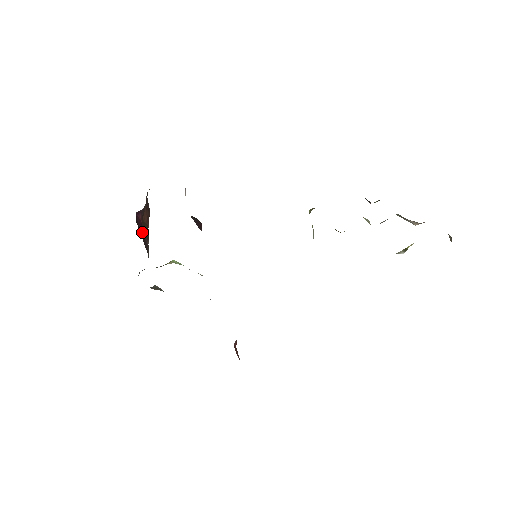
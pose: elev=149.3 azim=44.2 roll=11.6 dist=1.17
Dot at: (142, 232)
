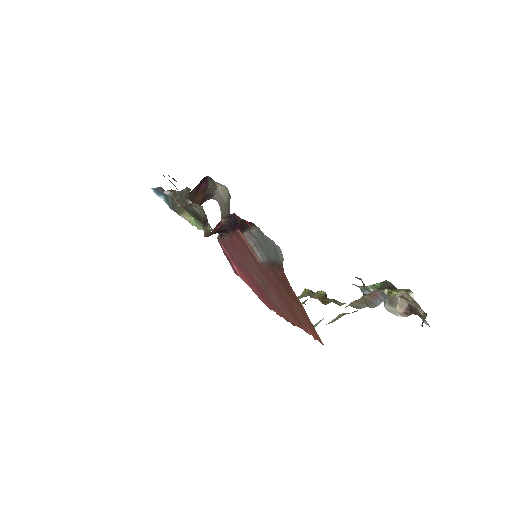
Dot at: (192, 193)
